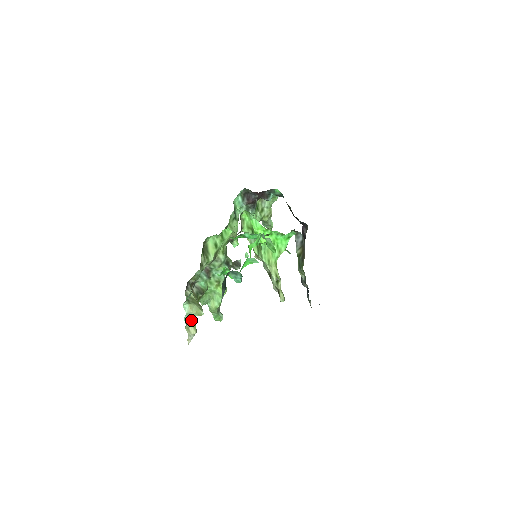
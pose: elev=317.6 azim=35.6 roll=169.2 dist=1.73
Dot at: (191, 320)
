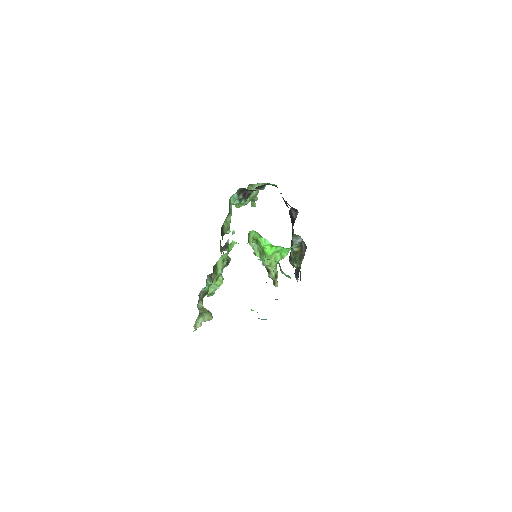
Dot at: (197, 318)
